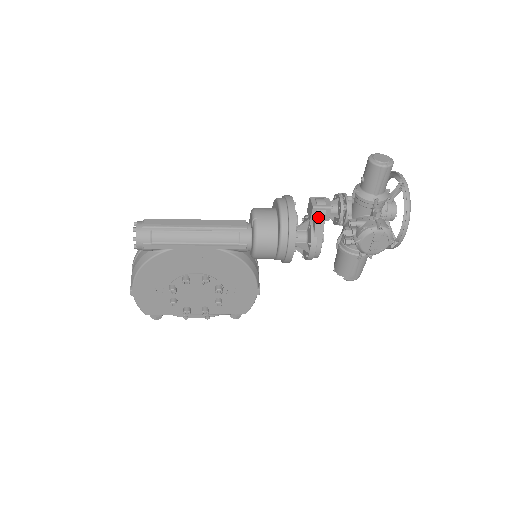
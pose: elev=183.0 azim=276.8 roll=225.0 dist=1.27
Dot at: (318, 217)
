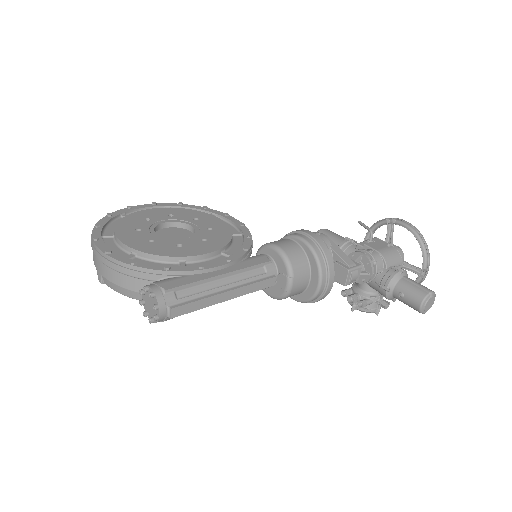
Dot at: occluded
